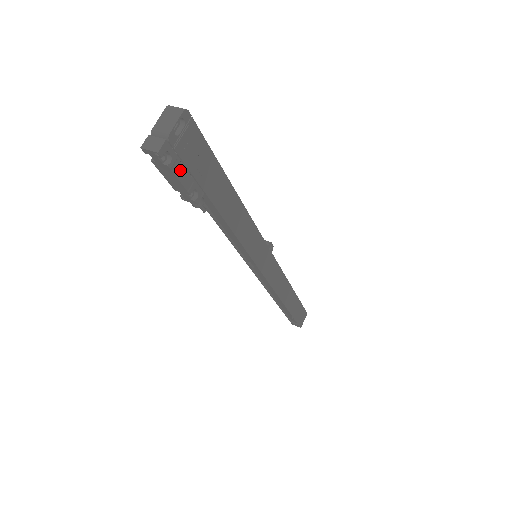
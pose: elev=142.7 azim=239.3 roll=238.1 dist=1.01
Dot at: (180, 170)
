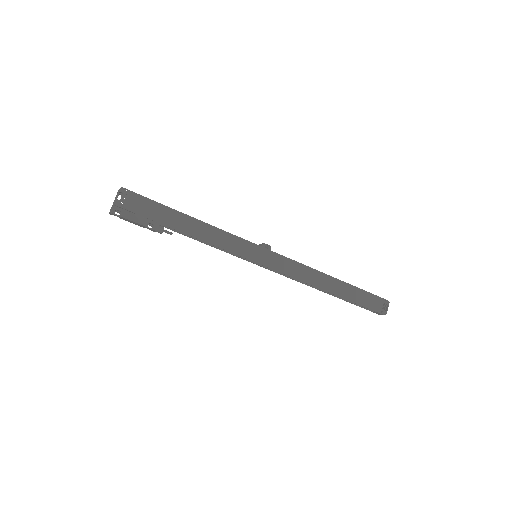
Dot at: (131, 216)
